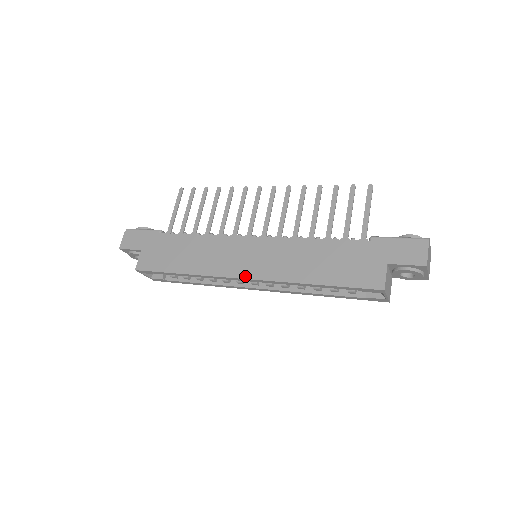
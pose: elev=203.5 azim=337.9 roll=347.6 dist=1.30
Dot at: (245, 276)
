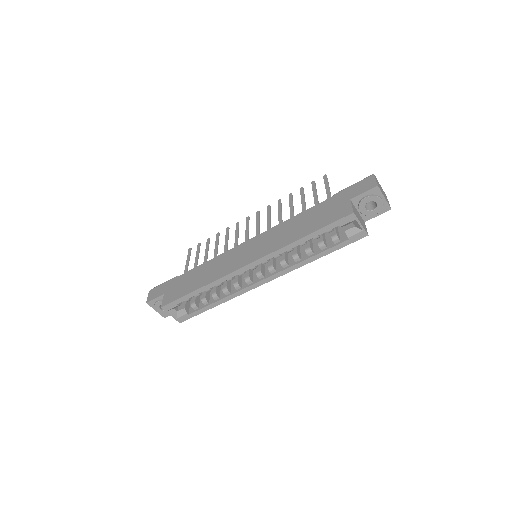
Dot at: (249, 262)
